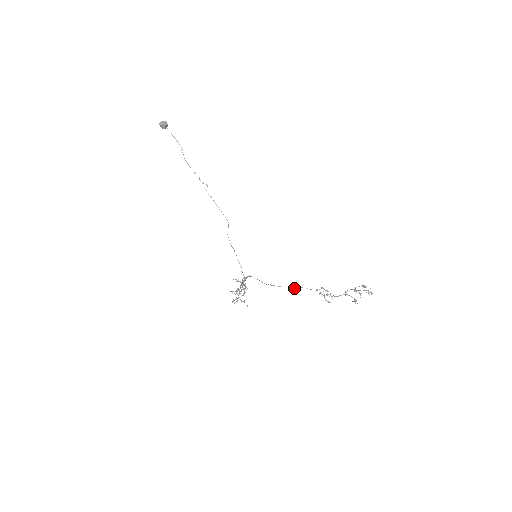
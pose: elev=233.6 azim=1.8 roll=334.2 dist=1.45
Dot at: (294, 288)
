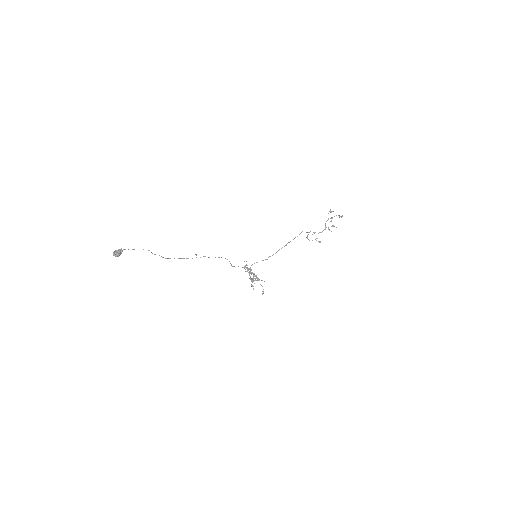
Dot at: occluded
